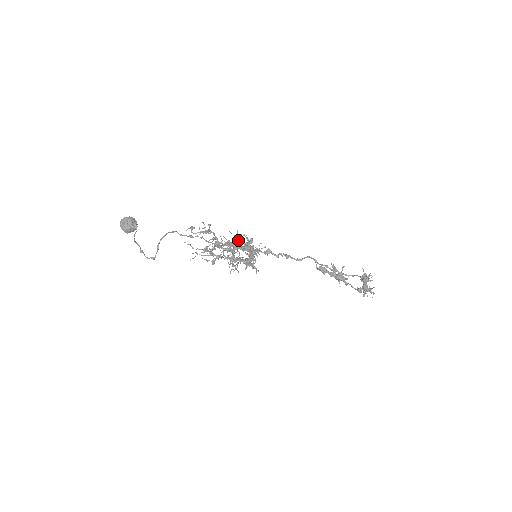
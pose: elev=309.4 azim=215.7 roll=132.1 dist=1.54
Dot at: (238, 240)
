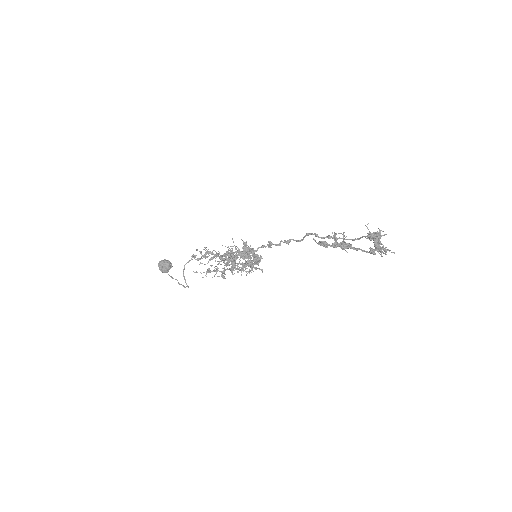
Dot at: occluded
